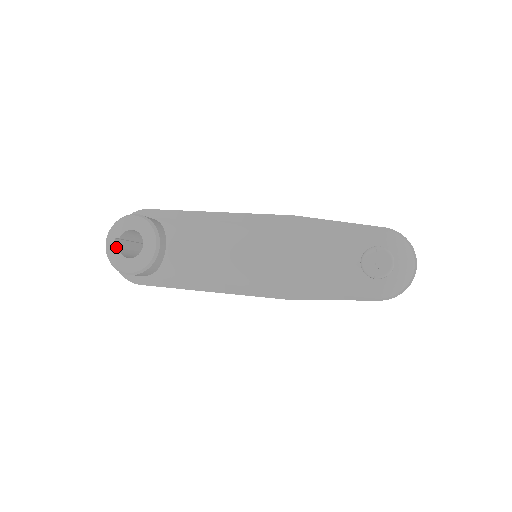
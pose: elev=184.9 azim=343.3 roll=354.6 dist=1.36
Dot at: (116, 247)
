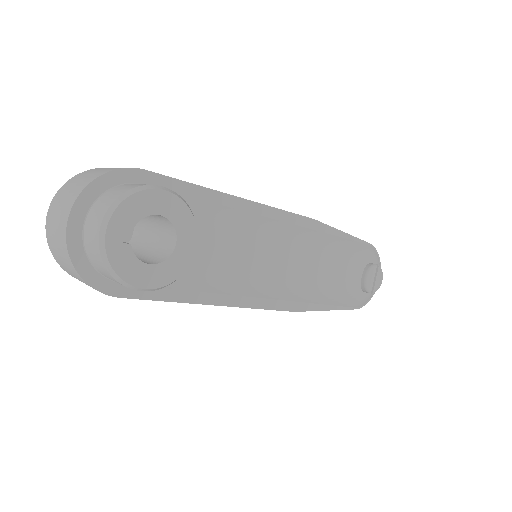
Dot at: (119, 240)
